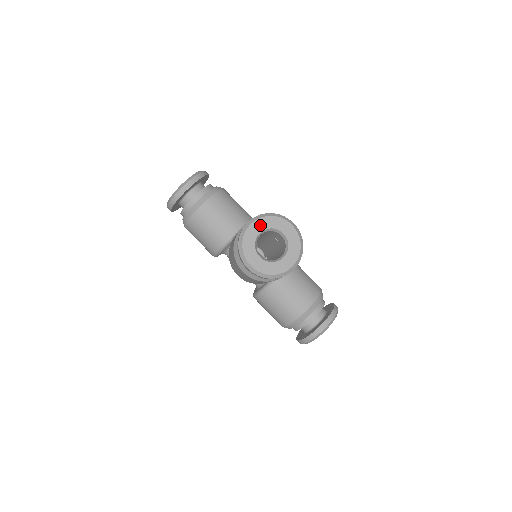
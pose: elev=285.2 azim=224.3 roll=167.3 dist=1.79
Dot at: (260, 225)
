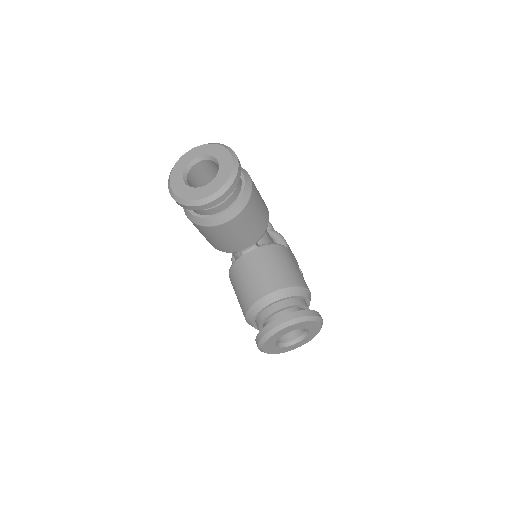
Dot at: (292, 328)
